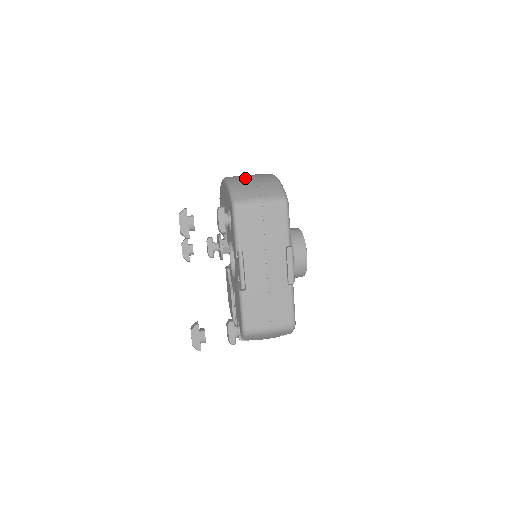
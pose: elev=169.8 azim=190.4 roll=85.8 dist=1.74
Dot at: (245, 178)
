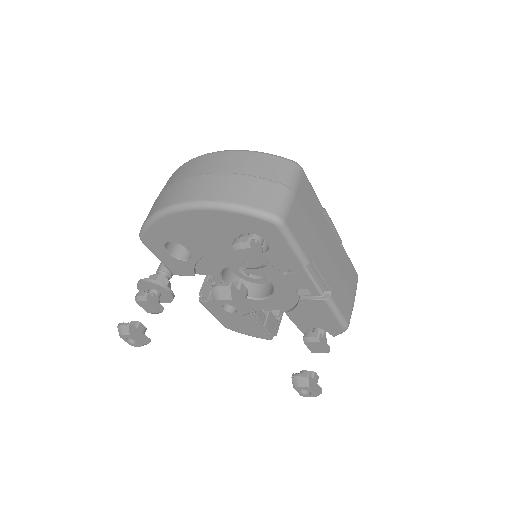
Dot at: (221, 181)
